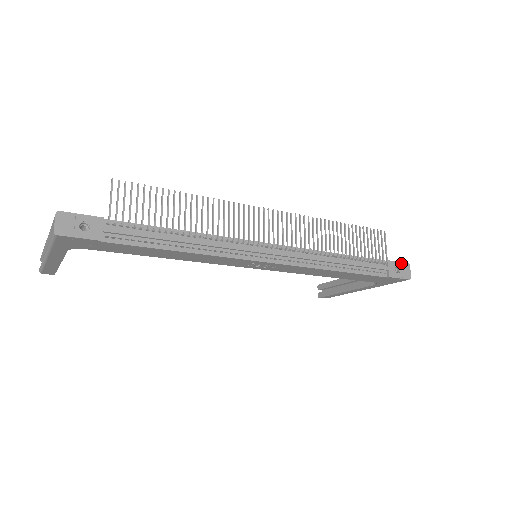
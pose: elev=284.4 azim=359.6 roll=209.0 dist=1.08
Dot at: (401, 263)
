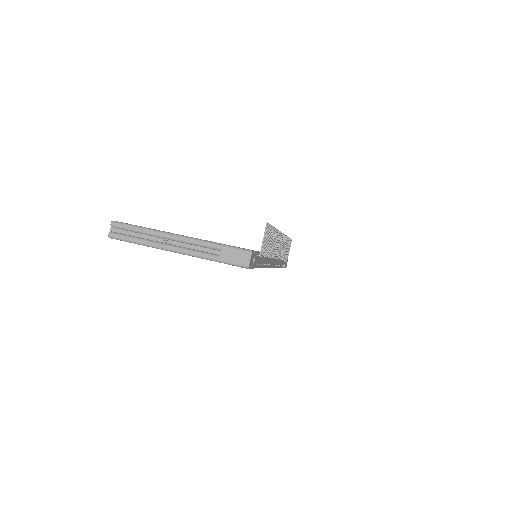
Dot at: occluded
